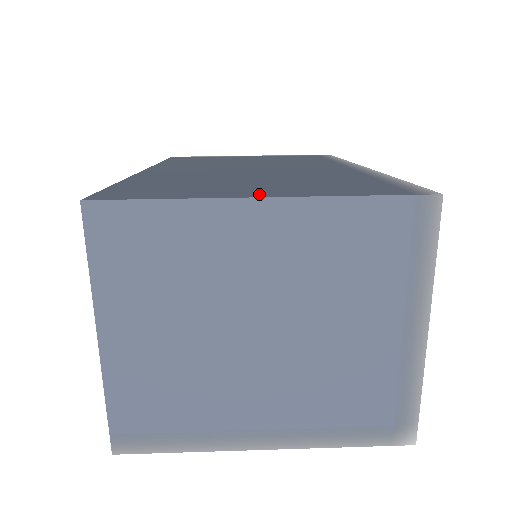
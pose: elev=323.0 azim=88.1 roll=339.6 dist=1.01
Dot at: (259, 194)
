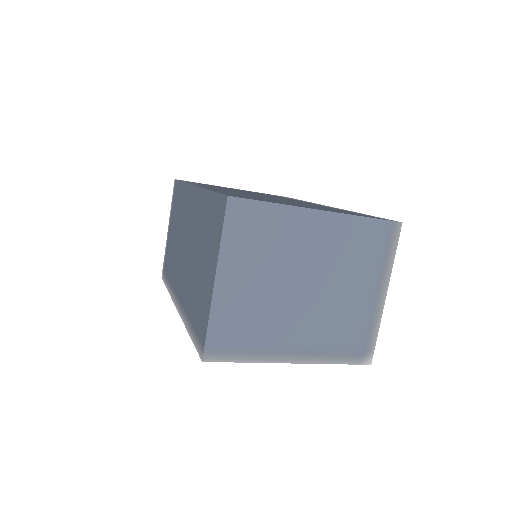
Dot at: (315, 208)
